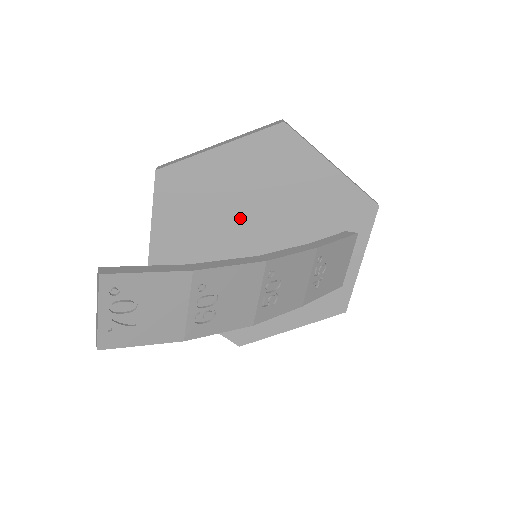
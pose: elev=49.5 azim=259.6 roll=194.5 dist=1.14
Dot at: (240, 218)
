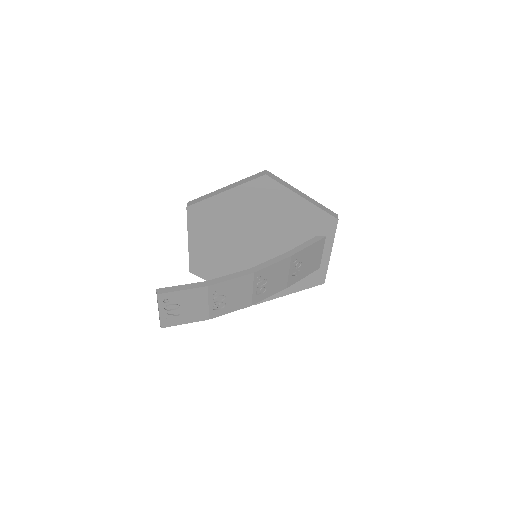
Dot at: (244, 231)
